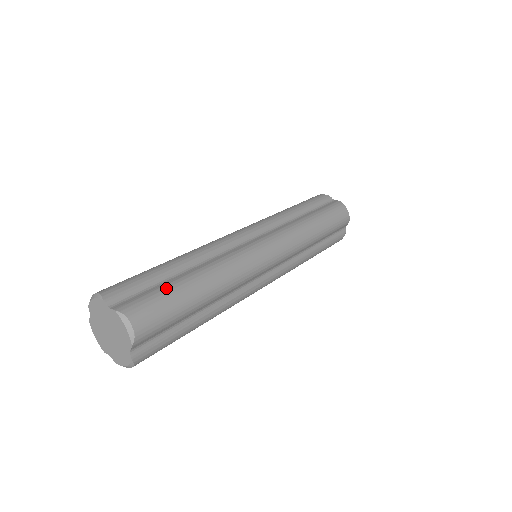
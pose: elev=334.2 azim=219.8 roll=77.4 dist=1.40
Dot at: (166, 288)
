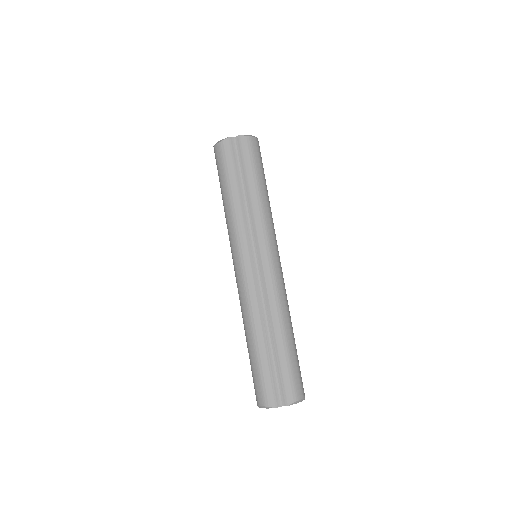
Dot at: (284, 365)
